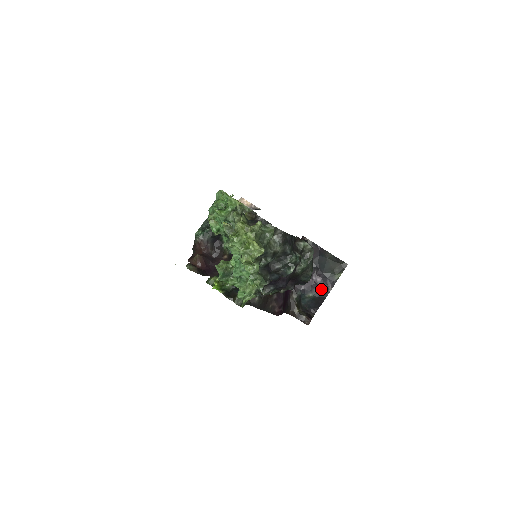
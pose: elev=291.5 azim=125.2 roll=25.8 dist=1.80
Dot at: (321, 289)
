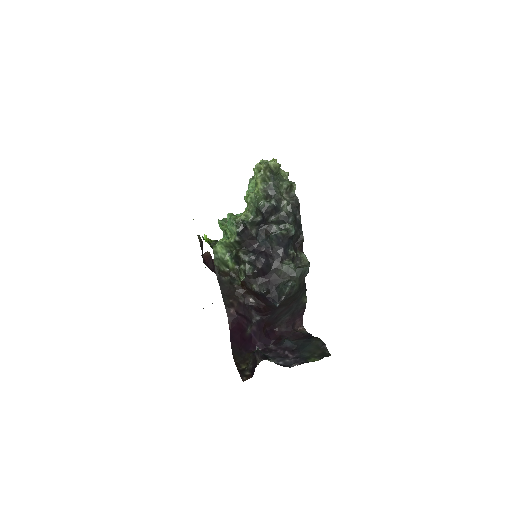
Dot at: (286, 362)
